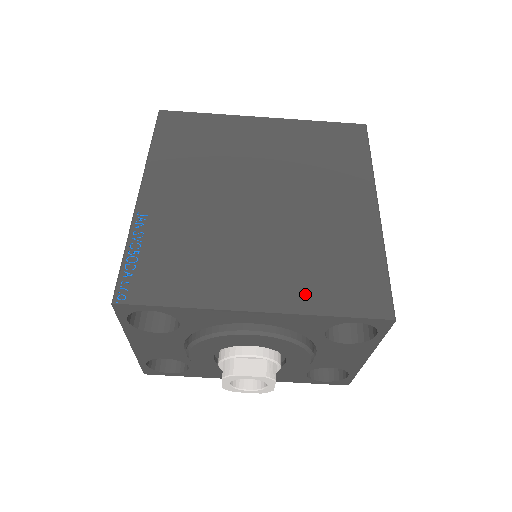
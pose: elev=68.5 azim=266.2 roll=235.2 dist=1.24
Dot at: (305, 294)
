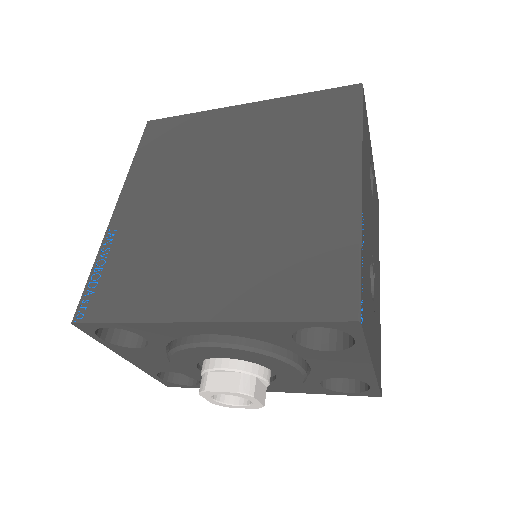
Dot at: (255, 297)
